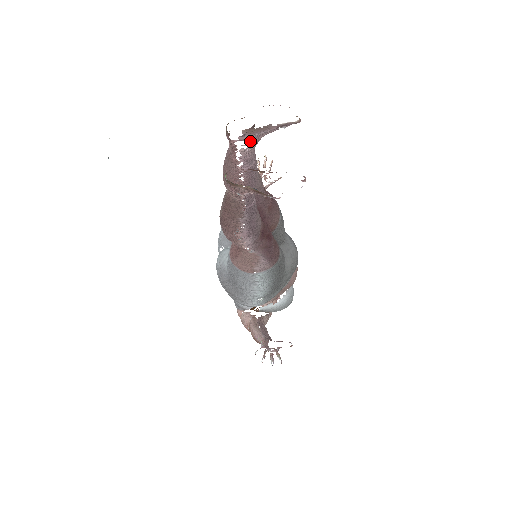
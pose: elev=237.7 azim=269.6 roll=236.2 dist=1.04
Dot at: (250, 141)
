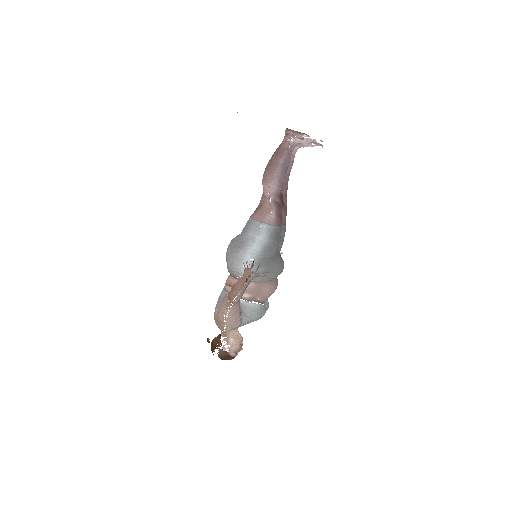
Dot at: occluded
